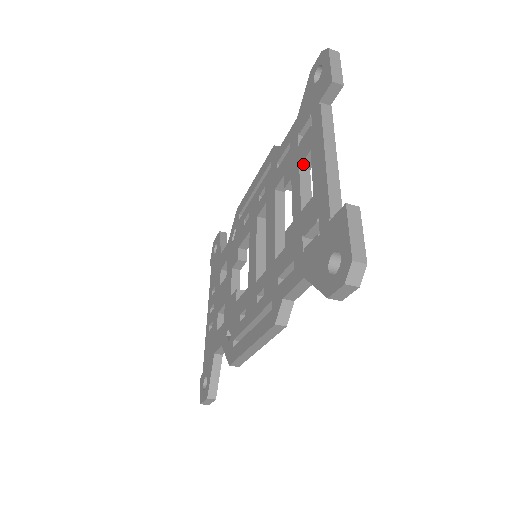
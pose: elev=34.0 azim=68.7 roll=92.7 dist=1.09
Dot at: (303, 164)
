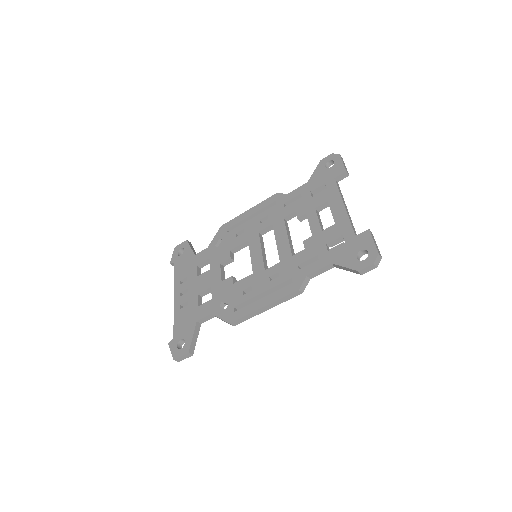
Dot at: (318, 207)
